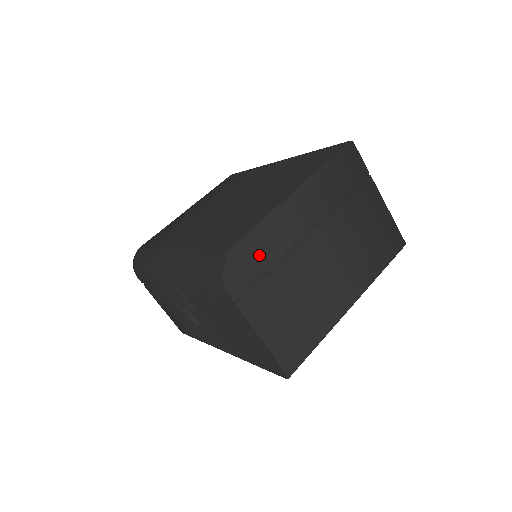
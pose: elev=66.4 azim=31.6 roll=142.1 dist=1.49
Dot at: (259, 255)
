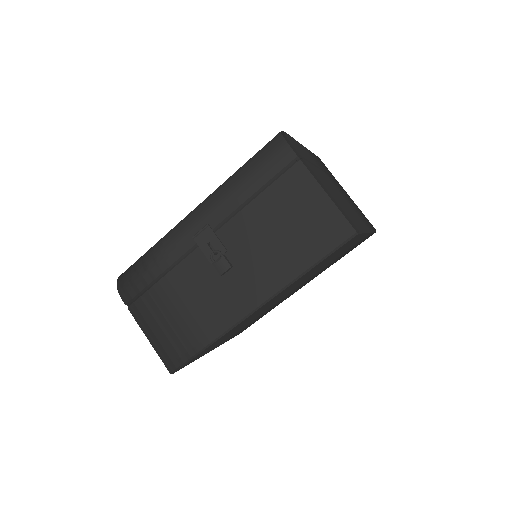
Dot at: (300, 149)
